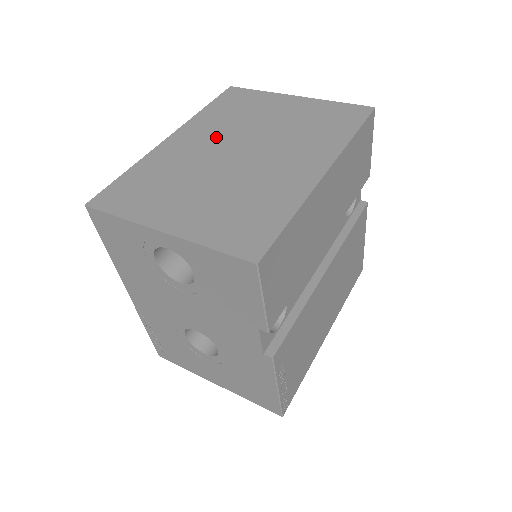
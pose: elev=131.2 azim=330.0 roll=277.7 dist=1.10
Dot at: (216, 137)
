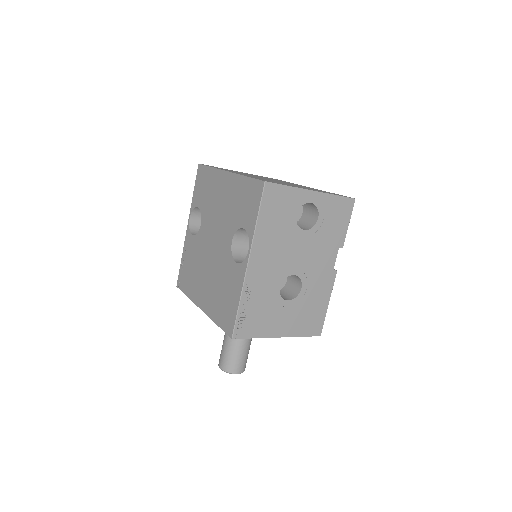
Dot at: occluded
